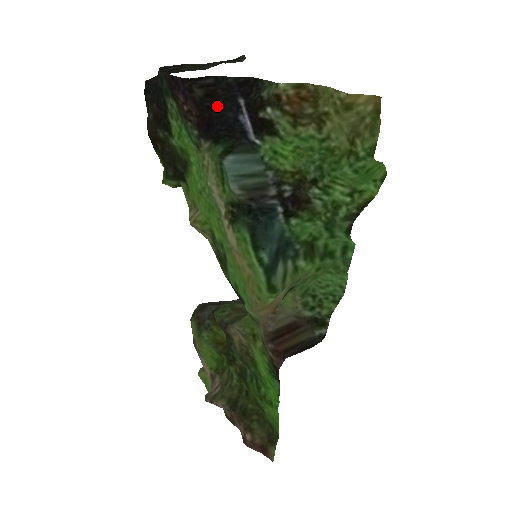
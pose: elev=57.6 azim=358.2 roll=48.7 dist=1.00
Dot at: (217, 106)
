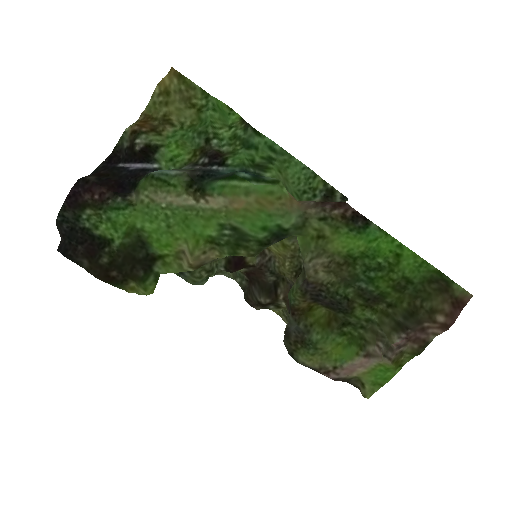
Dot at: (111, 177)
